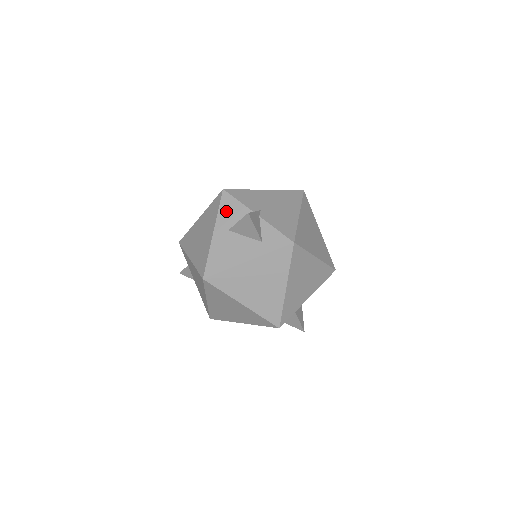
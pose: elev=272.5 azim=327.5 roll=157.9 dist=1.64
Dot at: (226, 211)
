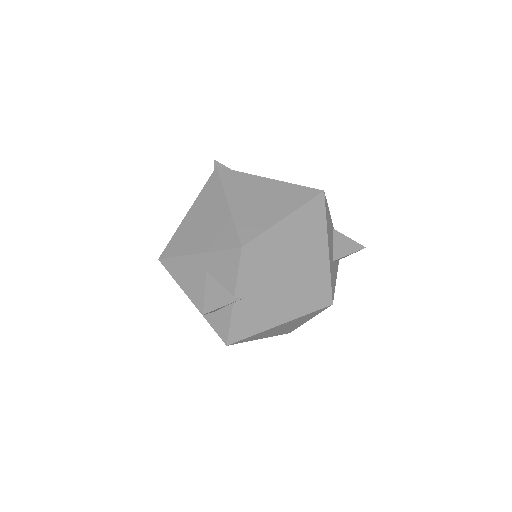
Dot at: (222, 261)
